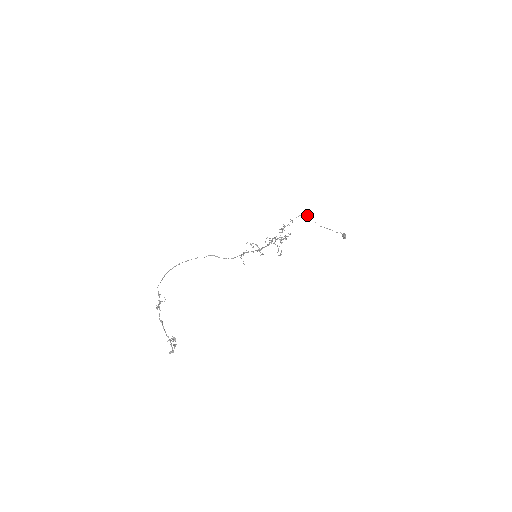
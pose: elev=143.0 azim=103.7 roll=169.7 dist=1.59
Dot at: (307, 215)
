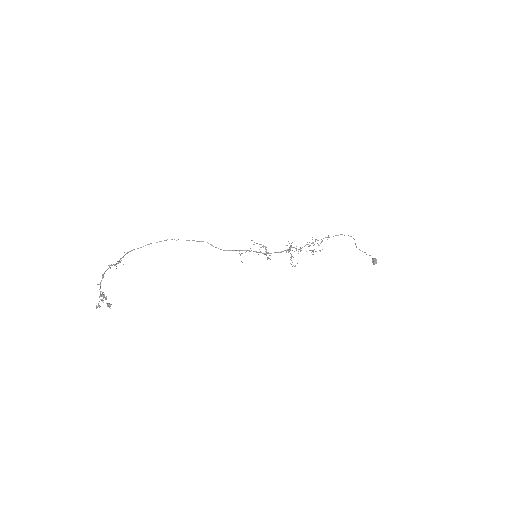
Dot at: occluded
